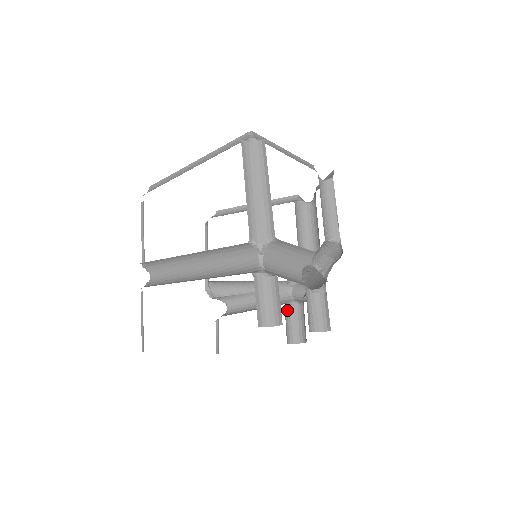
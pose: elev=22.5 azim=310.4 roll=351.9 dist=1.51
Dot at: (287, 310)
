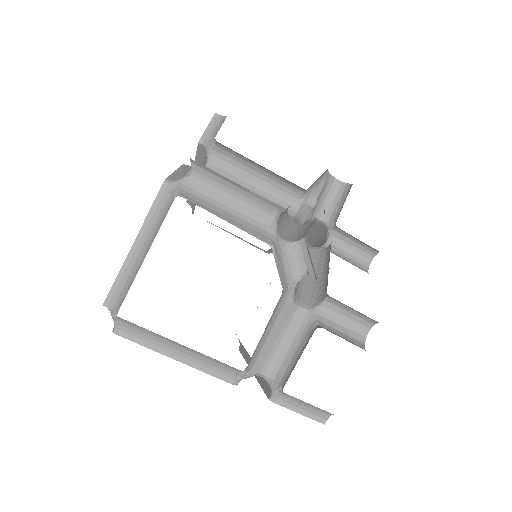
Dot at: (334, 241)
